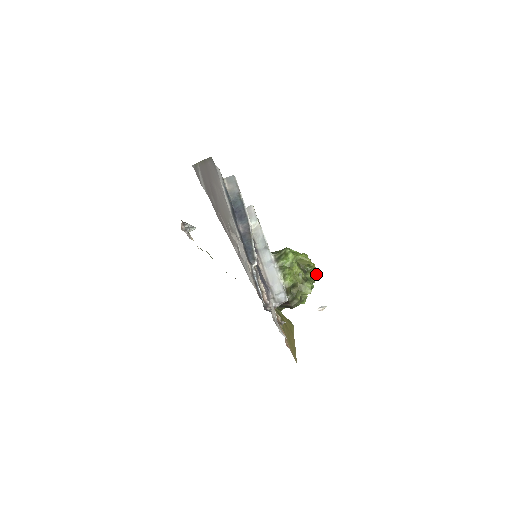
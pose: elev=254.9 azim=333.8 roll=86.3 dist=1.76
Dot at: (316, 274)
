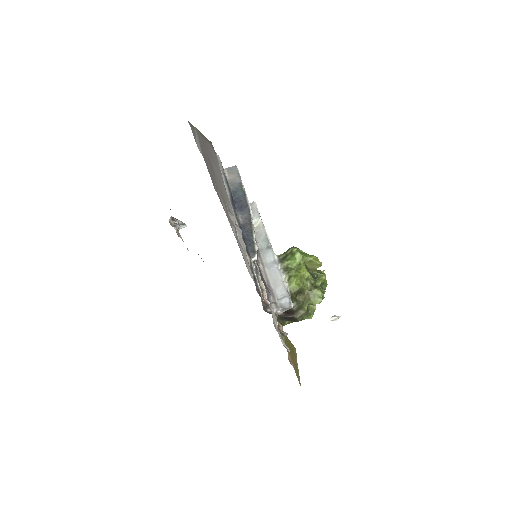
Dot at: (327, 284)
